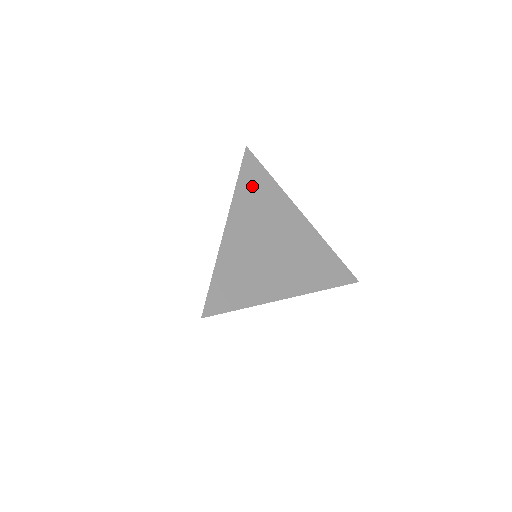
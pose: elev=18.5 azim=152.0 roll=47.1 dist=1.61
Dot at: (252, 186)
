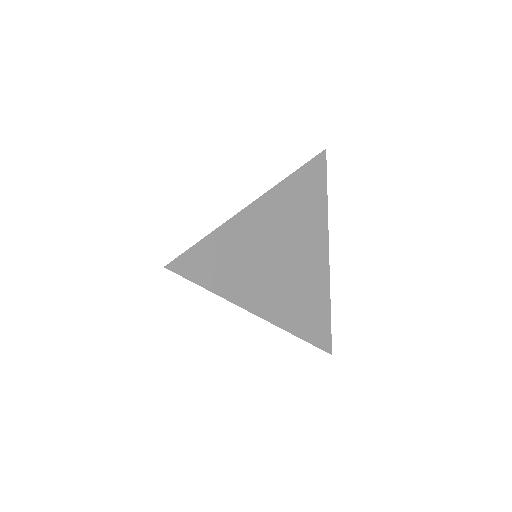
Dot at: (304, 187)
